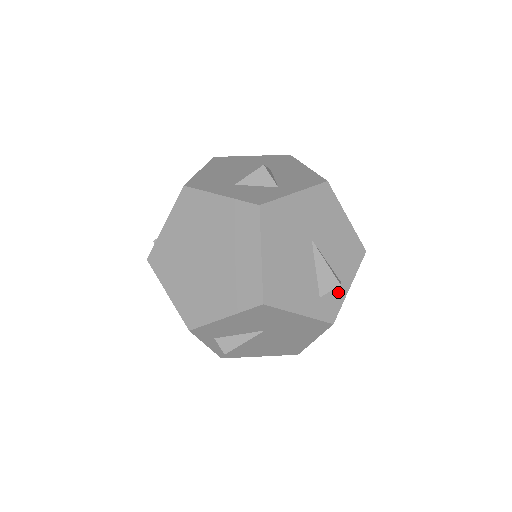
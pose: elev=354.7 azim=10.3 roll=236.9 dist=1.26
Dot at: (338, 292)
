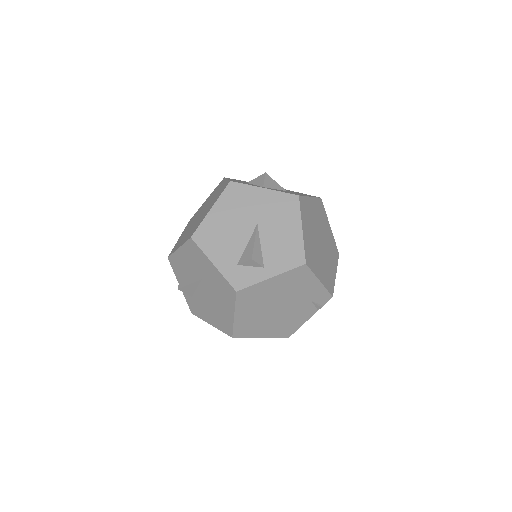
Dot at: (257, 273)
